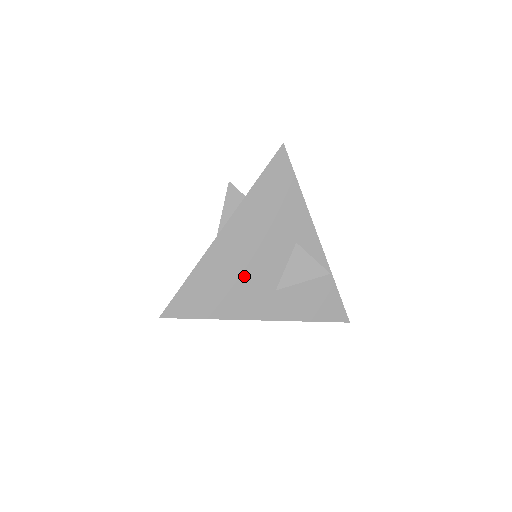
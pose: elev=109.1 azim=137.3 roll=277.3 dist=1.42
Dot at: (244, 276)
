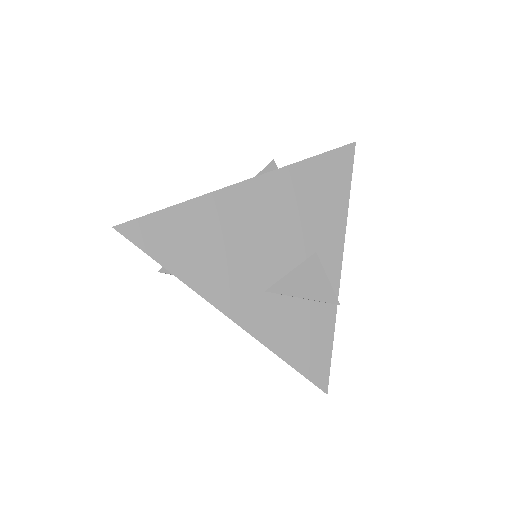
Dot at: (239, 249)
